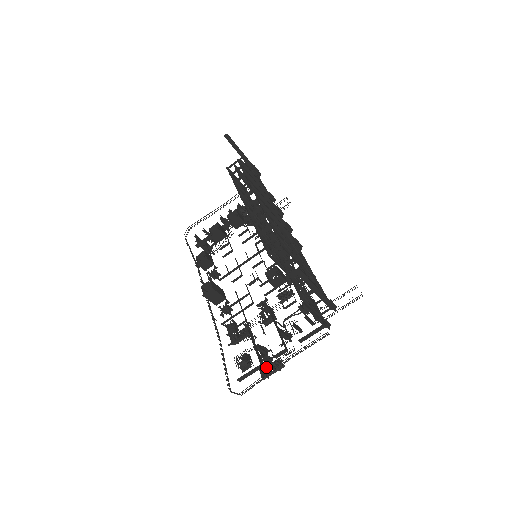
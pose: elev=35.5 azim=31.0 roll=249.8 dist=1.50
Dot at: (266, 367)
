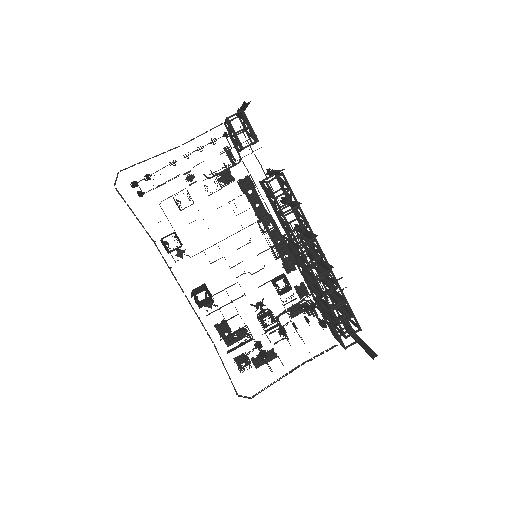
Dot at: (261, 360)
